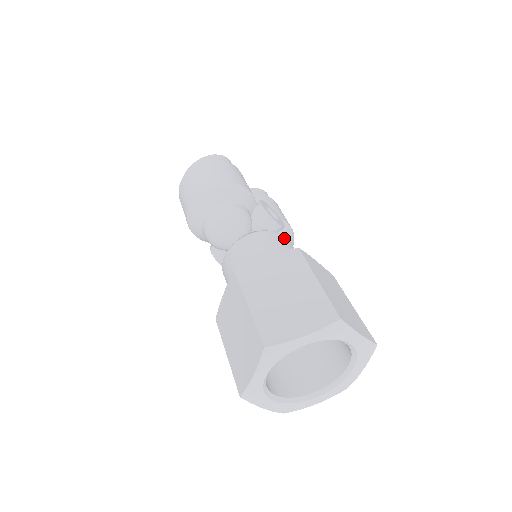
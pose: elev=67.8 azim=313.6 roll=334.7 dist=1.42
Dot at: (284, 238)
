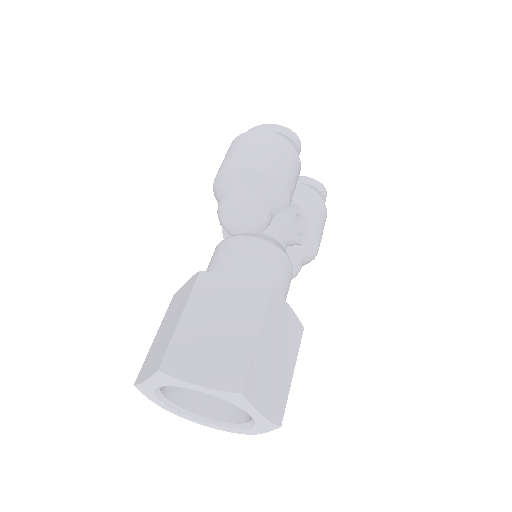
Dot at: (284, 260)
